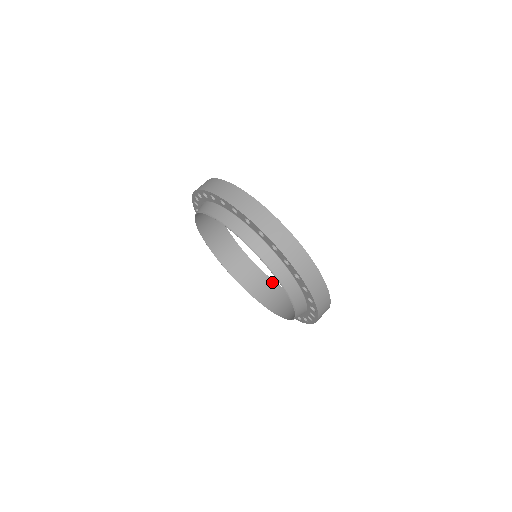
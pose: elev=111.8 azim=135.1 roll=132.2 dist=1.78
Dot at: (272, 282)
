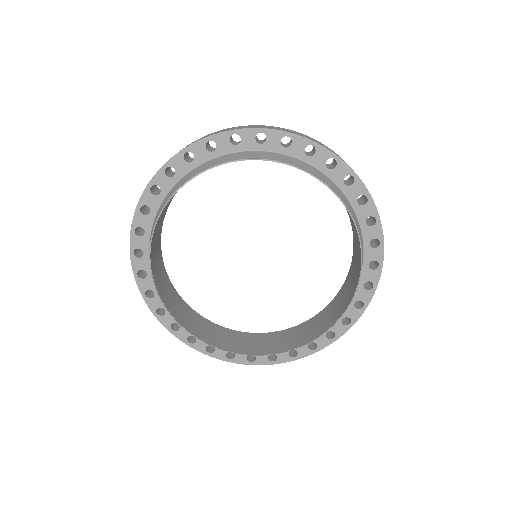
Dot at: (331, 303)
